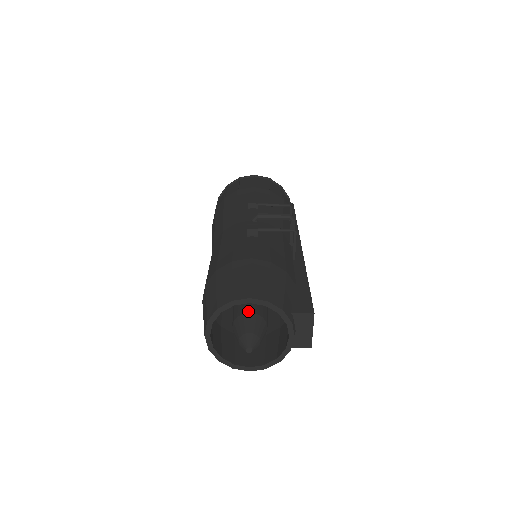
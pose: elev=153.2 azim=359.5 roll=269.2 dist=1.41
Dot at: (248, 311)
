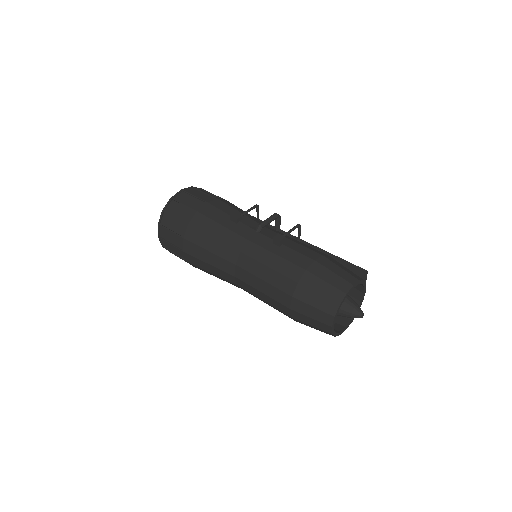
Dot at: occluded
